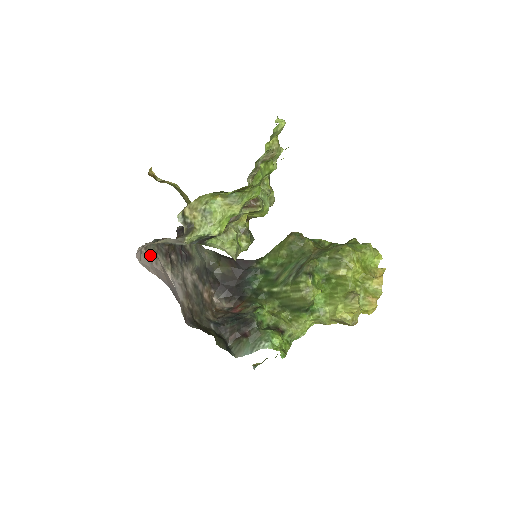
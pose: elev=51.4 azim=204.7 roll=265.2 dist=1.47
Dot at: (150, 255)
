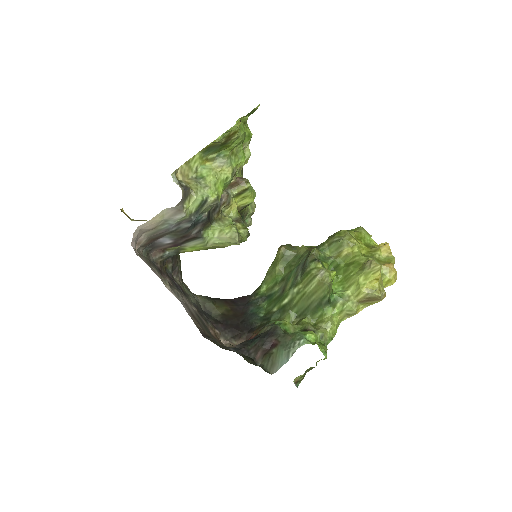
Dot at: occluded
